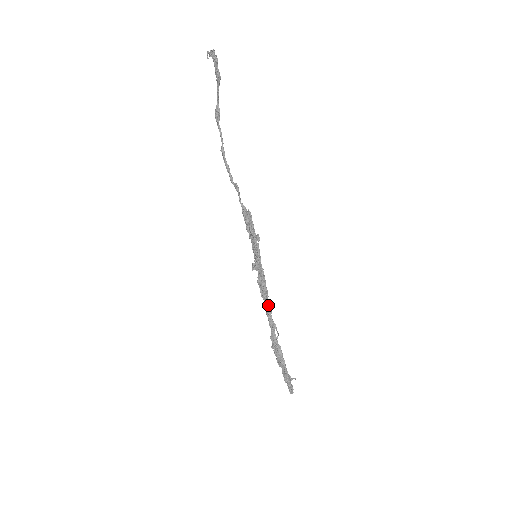
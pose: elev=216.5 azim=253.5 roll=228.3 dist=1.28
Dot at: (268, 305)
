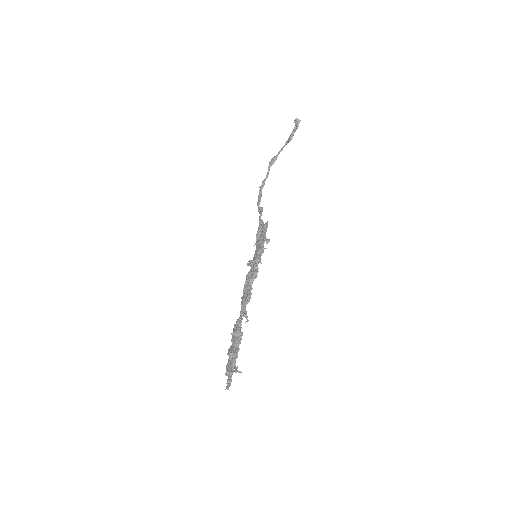
Dot at: (249, 294)
